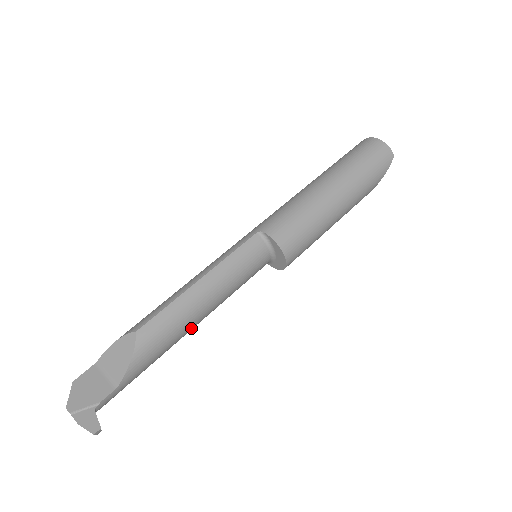
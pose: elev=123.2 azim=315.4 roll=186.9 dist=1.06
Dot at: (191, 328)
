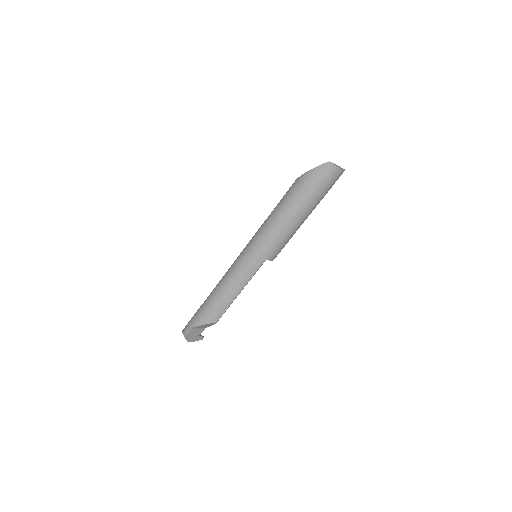
Dot at: occluded
